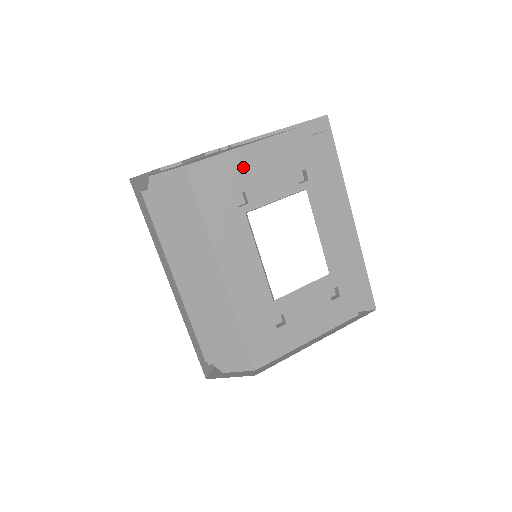
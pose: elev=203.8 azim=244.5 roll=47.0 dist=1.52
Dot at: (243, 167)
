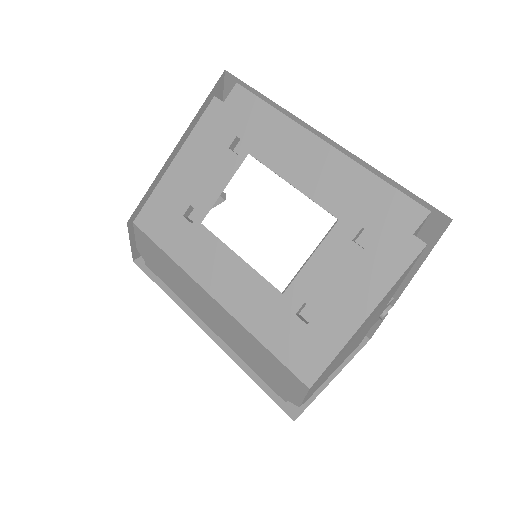
Dot at: (177, 185)
